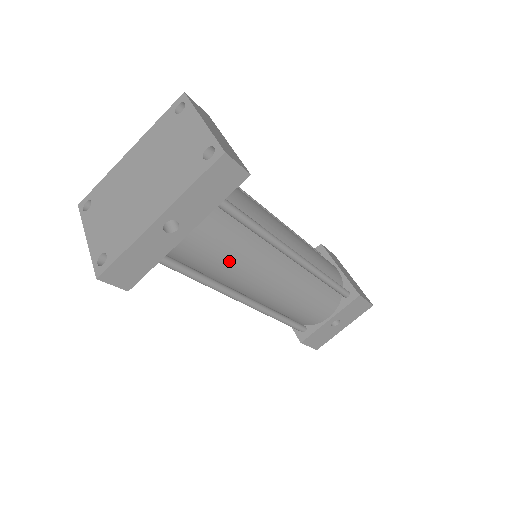
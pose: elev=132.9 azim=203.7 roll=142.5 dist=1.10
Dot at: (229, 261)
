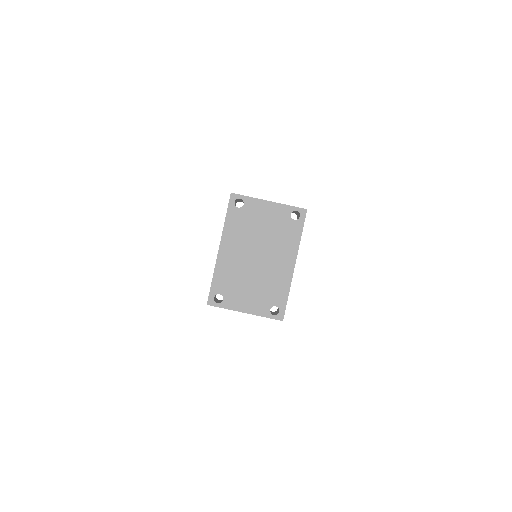
Dot at: occluded
